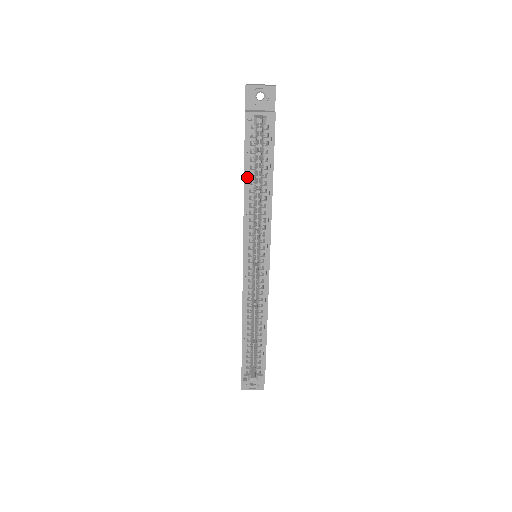
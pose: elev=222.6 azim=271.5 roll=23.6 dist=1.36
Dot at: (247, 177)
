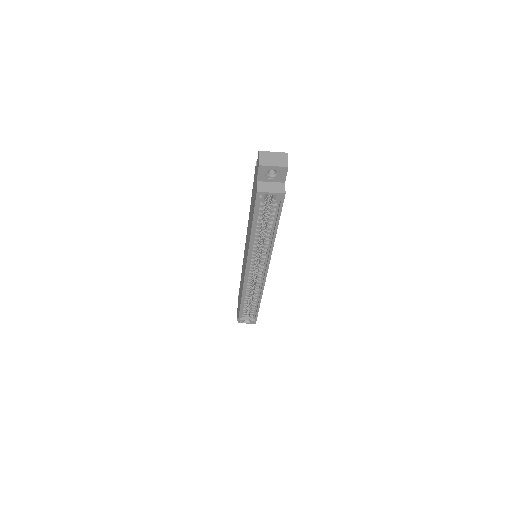
Dot at: (254, 227)
